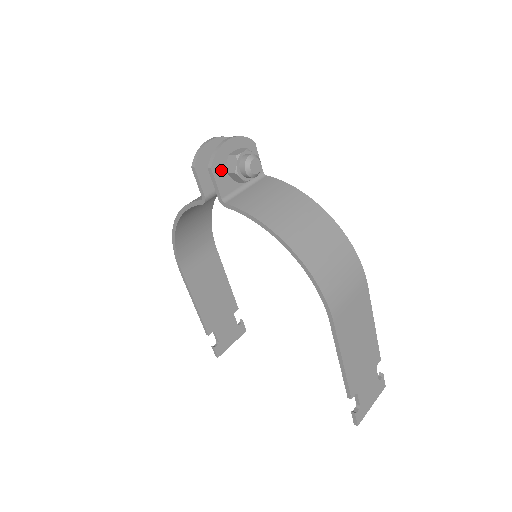
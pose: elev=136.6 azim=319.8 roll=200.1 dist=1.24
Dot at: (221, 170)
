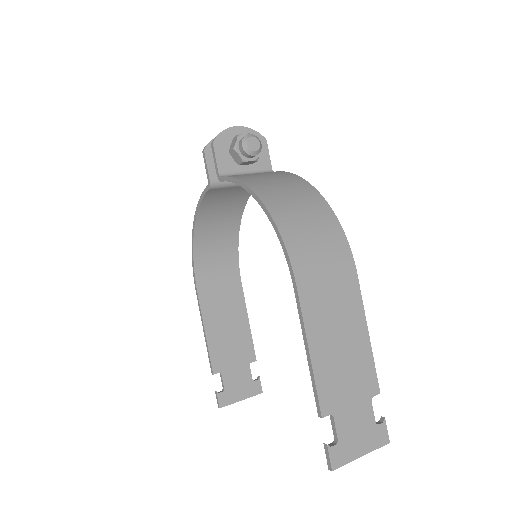
Dot at: (223, 148)
